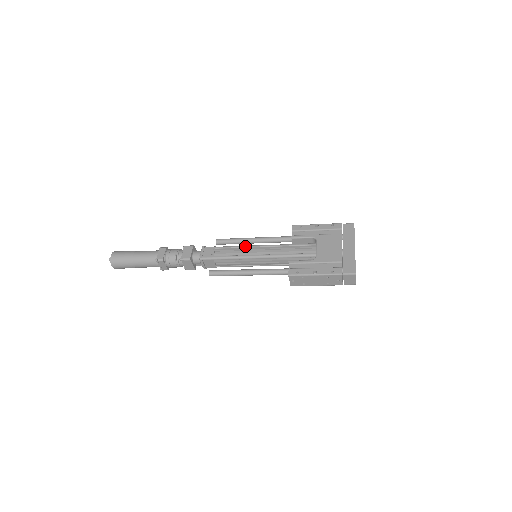
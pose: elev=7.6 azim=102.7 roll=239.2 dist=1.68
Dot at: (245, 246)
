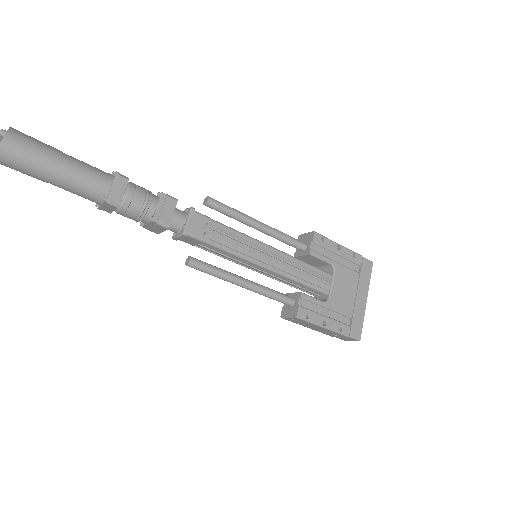
Dot at: (253, 239)
